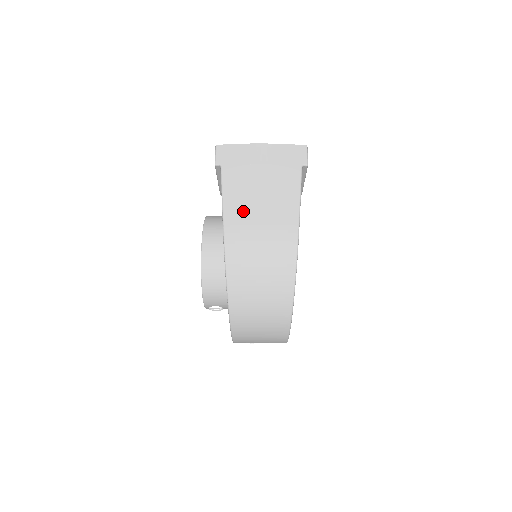
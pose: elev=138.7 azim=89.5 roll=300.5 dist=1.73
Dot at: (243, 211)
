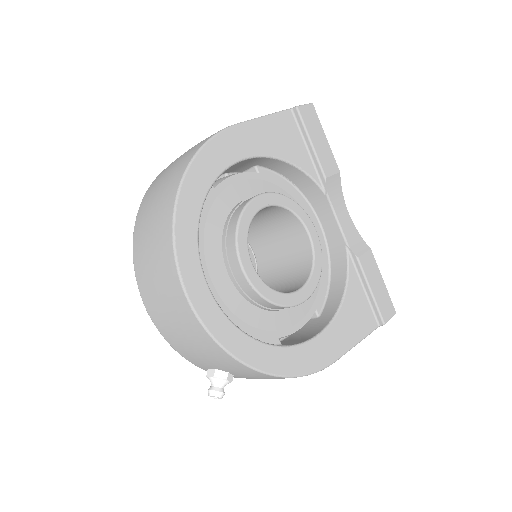
Dot at: occluded
